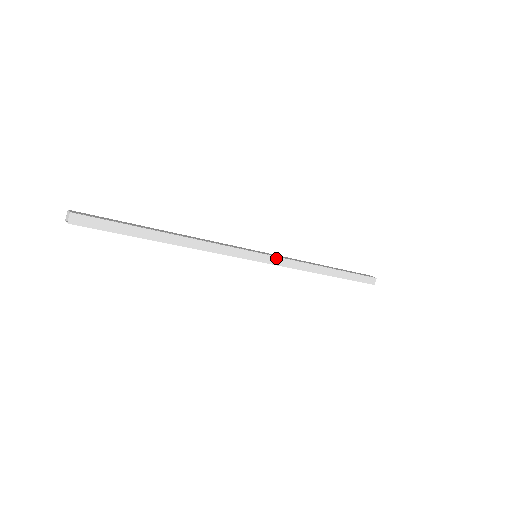
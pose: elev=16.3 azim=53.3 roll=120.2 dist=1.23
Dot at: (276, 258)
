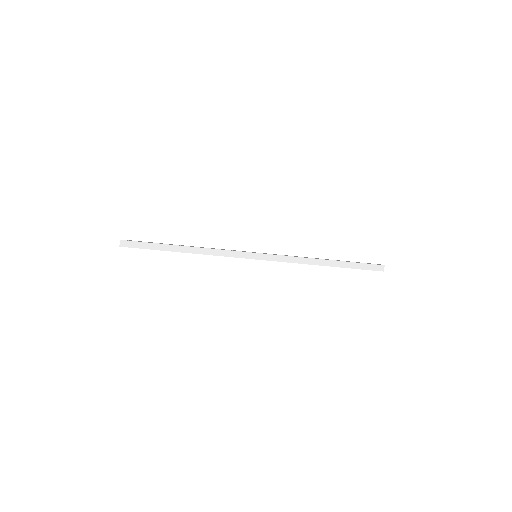
Dot at: (273, 256)
